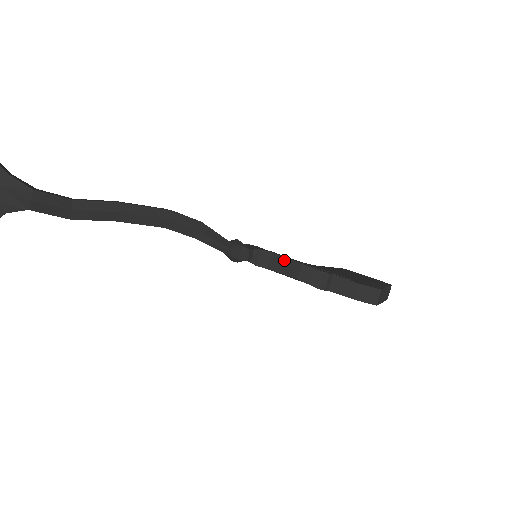
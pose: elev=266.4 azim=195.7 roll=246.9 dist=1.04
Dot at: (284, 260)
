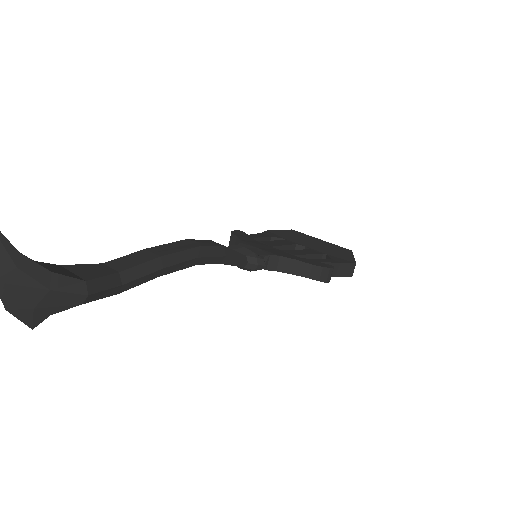
Dot at: (293, 262)
